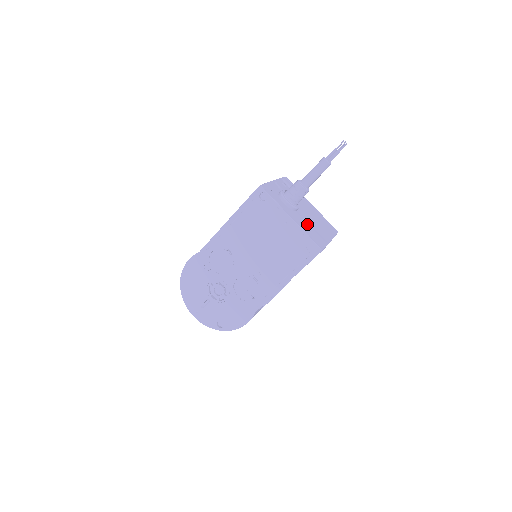
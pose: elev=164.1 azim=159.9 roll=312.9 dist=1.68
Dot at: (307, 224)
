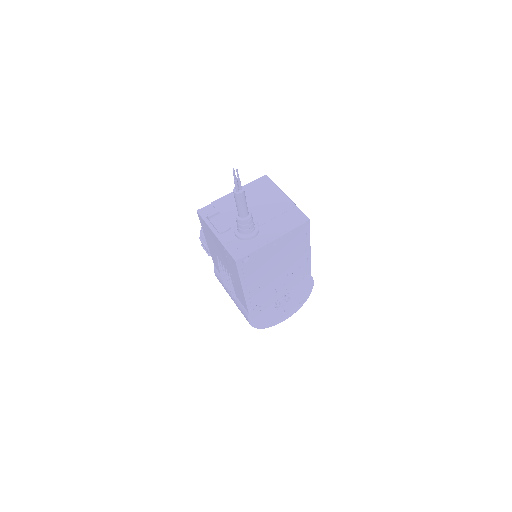
Dot at: (275, 220)
